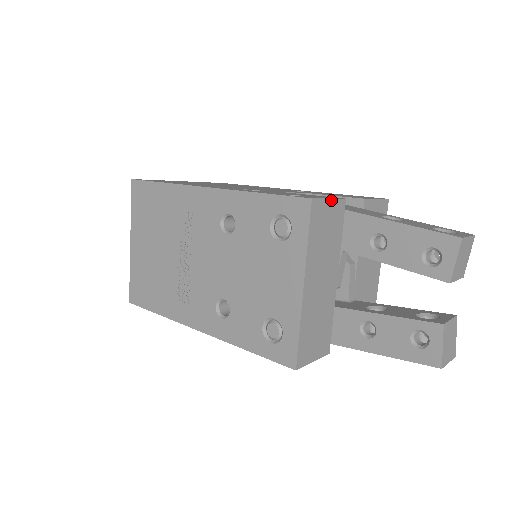
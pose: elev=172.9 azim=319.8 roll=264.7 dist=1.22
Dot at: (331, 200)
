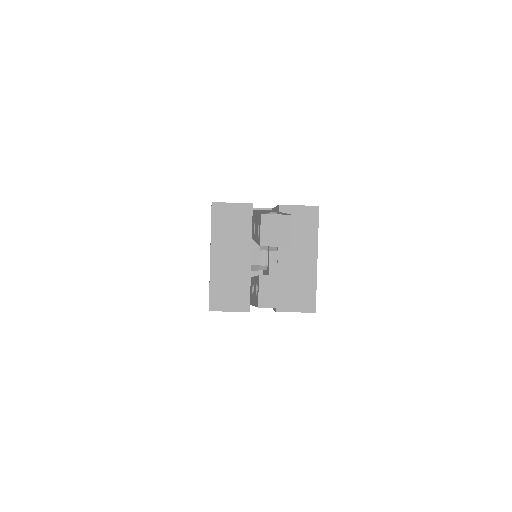
Dot at: (234, 204)
